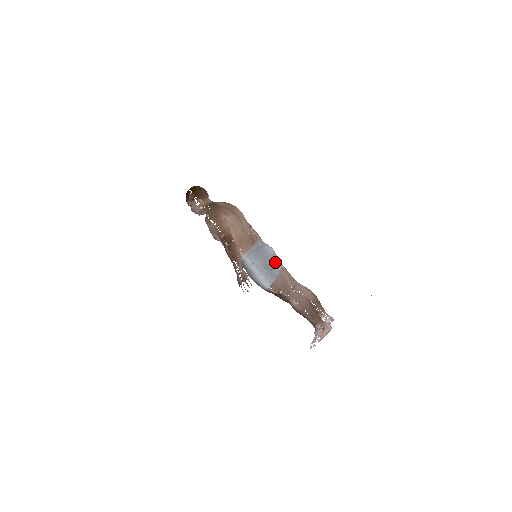
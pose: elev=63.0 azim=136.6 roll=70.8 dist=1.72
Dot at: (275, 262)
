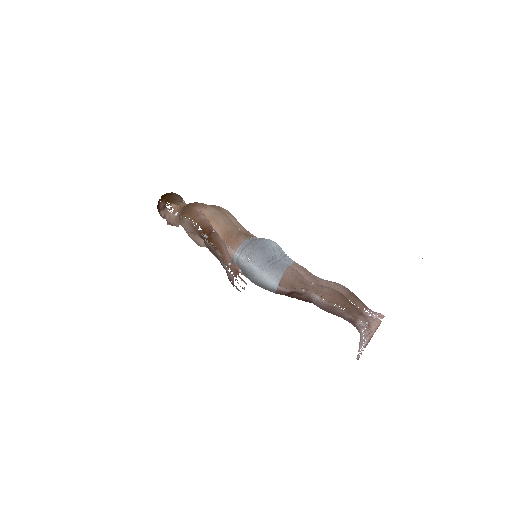
Dot at: (282, 258)
